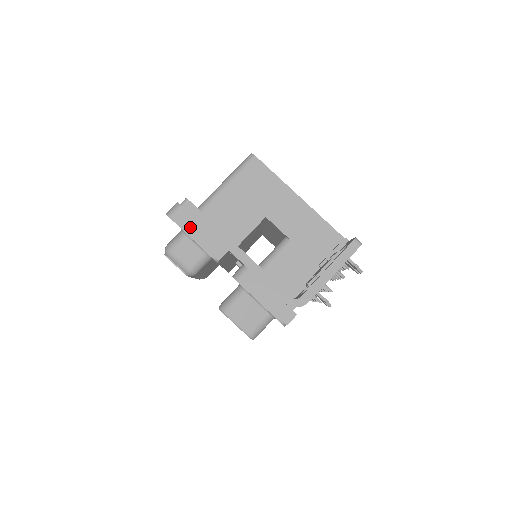
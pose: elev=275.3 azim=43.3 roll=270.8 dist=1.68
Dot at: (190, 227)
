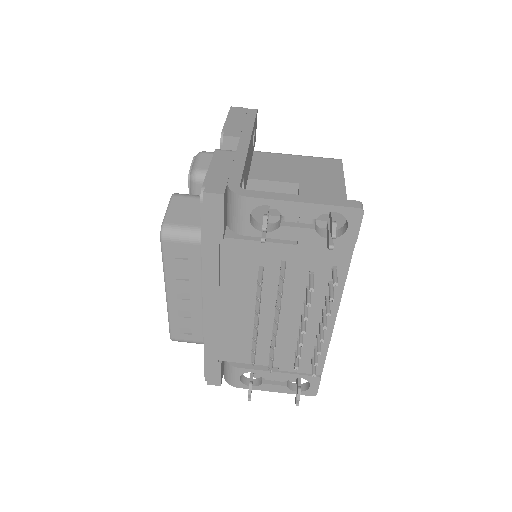
Dot at: (235, 116)
